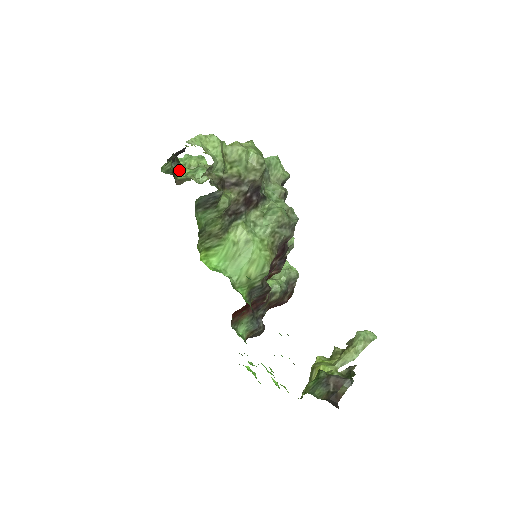
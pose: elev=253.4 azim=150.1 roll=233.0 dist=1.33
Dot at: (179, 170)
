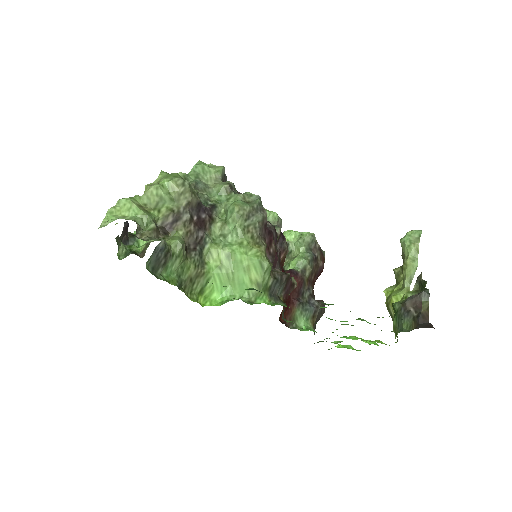
Dot at: (139, 242)
